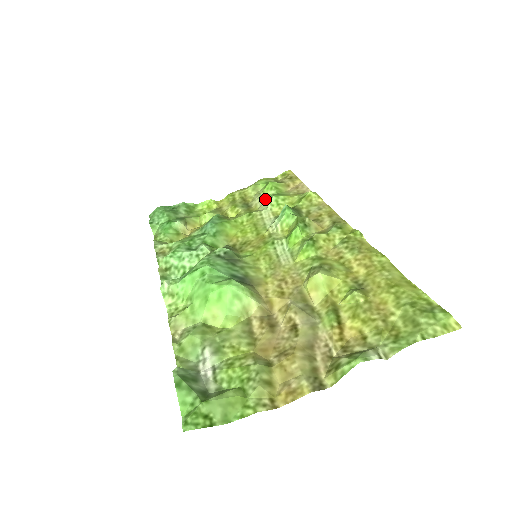
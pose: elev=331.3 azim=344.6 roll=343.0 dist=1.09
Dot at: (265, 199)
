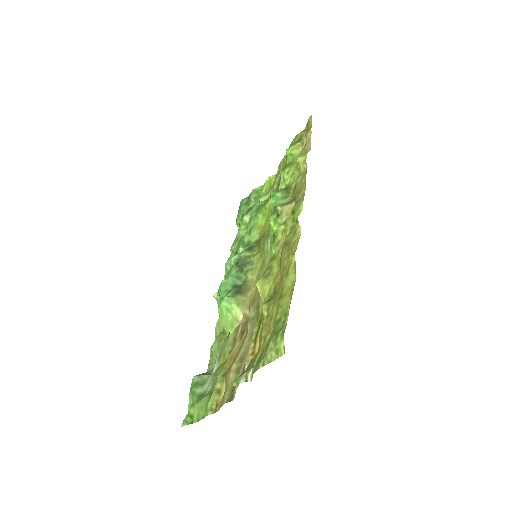
Dot at: occluded
